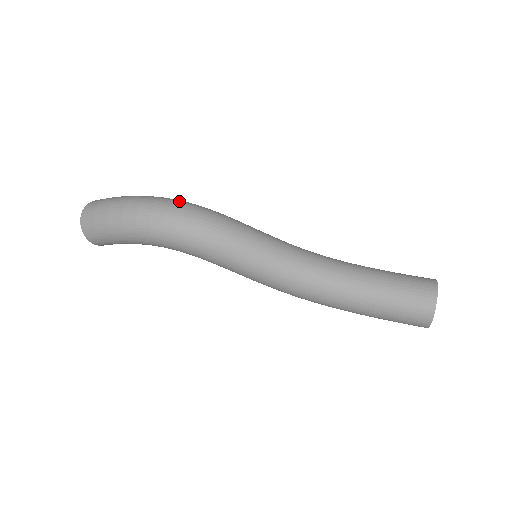
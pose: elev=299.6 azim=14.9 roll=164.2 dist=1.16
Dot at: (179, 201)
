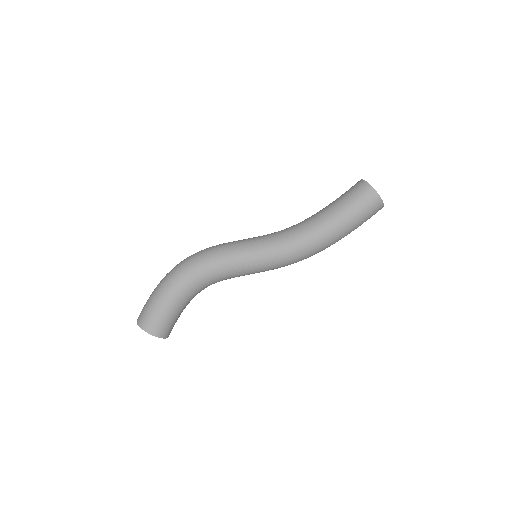
Dot at: occluded
